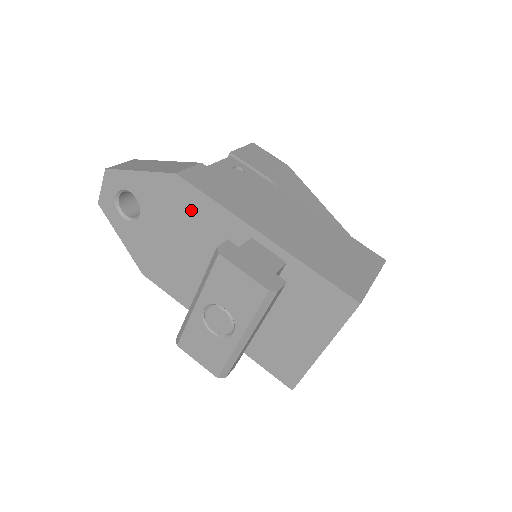
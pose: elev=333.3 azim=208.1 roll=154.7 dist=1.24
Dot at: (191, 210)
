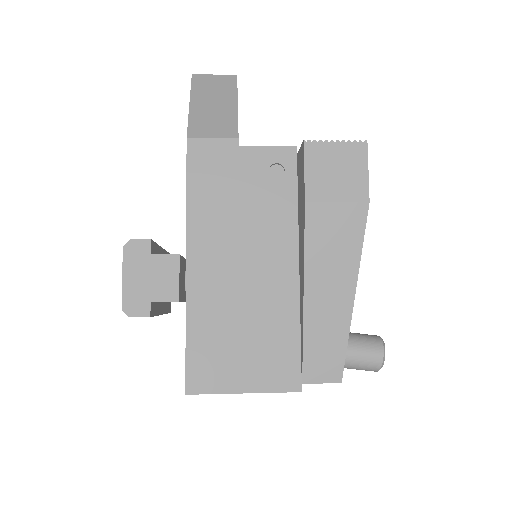
Dot at: occluded
